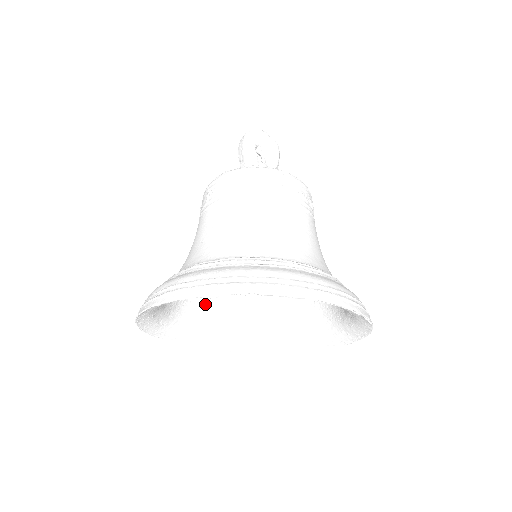
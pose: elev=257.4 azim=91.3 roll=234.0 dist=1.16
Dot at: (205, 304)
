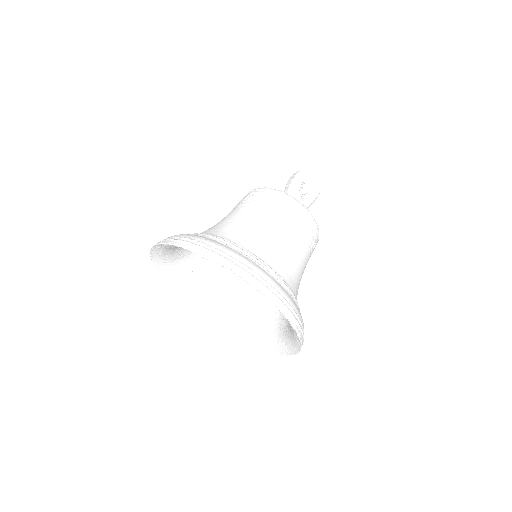
Dot at: (204, 269)
